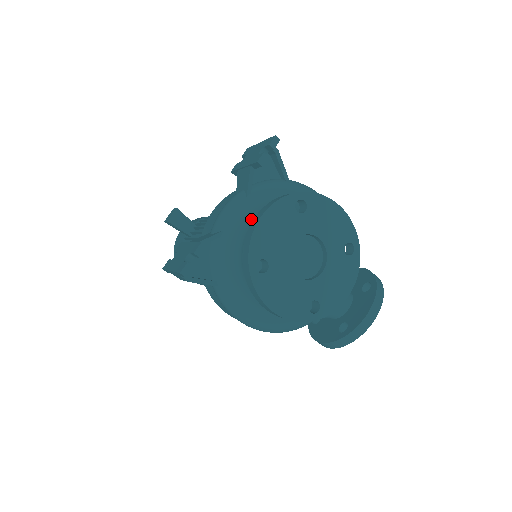
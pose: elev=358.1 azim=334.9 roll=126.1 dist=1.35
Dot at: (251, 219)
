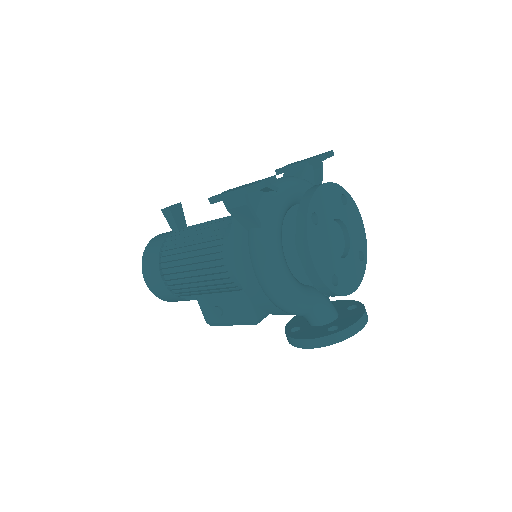
Dot at: (298, 195)
